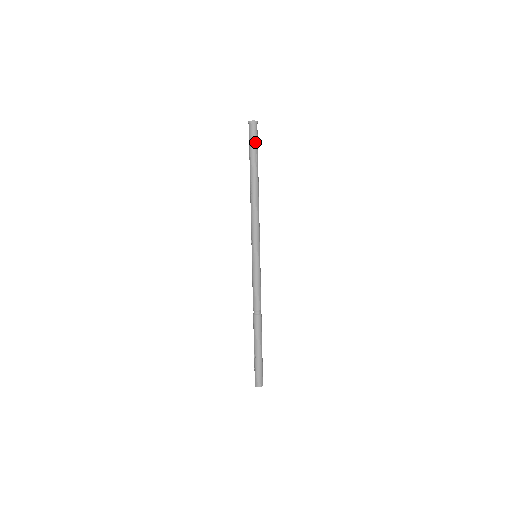
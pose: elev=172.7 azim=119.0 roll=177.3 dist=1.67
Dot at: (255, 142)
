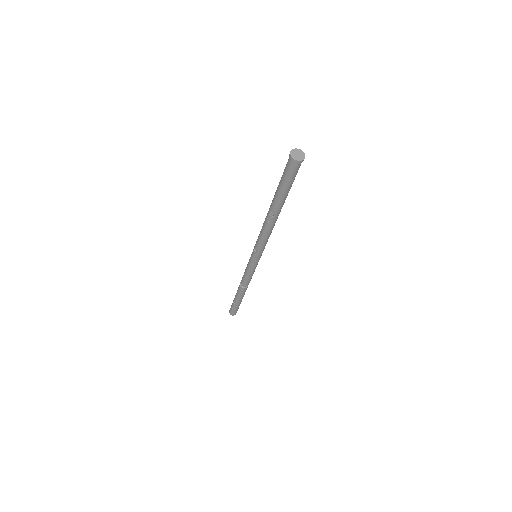
Dot at: (292, 180)
